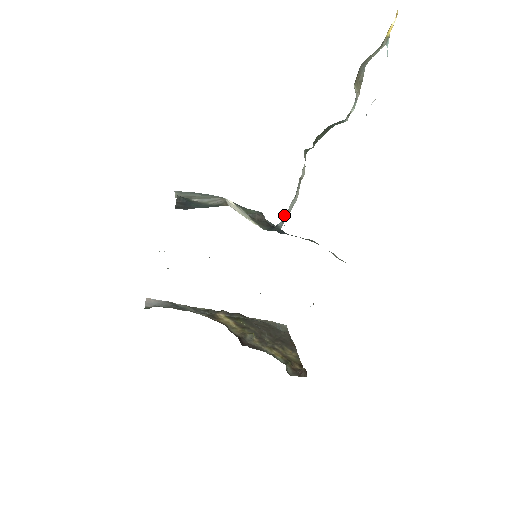
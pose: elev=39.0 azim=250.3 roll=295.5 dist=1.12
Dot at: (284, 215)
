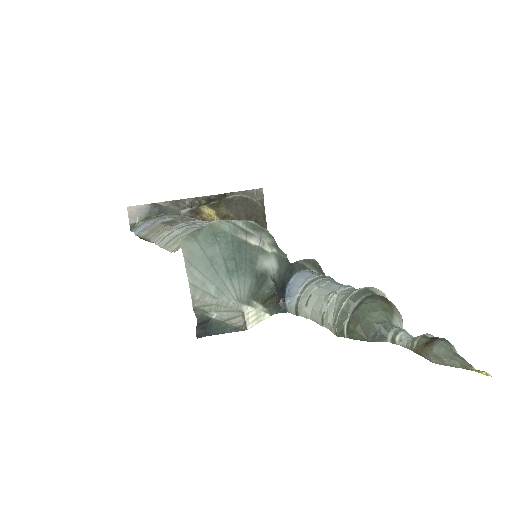
Dot at: (295, 303)
